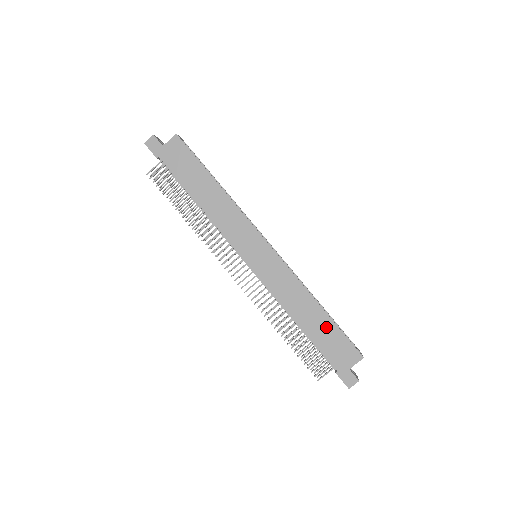
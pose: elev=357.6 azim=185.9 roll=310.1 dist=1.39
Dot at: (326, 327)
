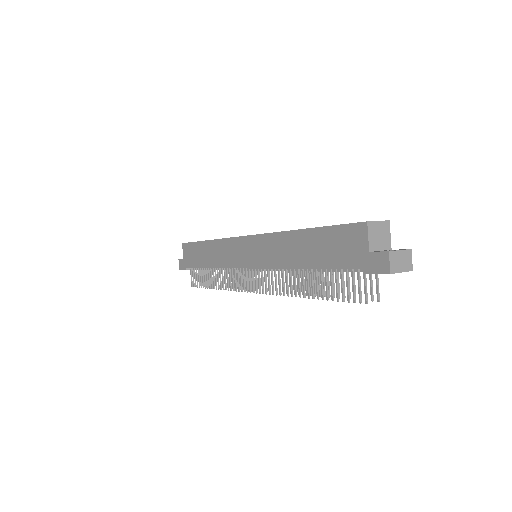
Dot at: (318, 241)
